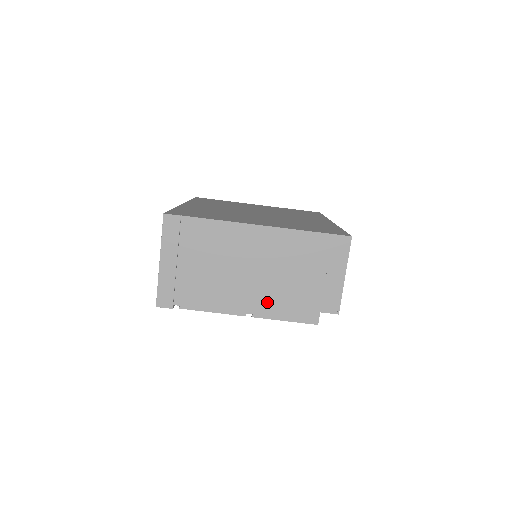
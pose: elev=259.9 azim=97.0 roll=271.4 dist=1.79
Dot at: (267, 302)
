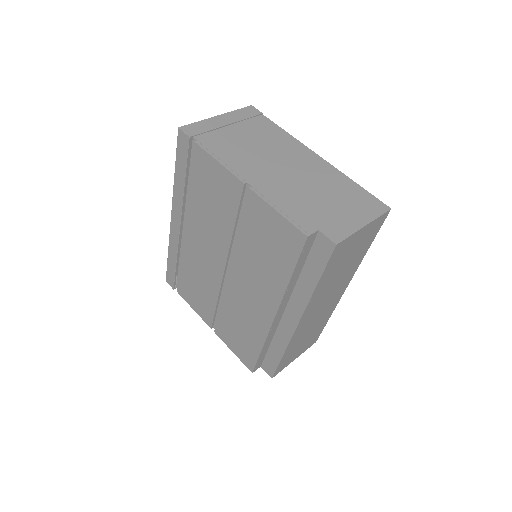
Dot at: (275, 190)
